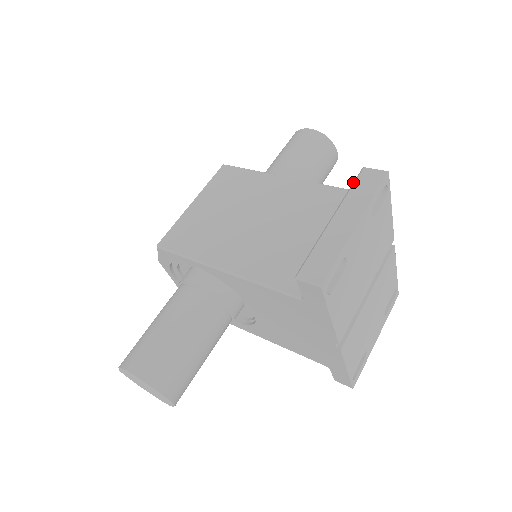
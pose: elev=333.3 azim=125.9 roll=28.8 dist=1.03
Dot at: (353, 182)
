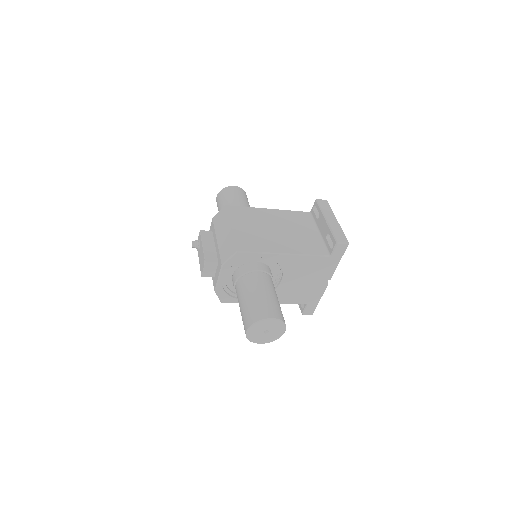
Dot at: (318, 205)
